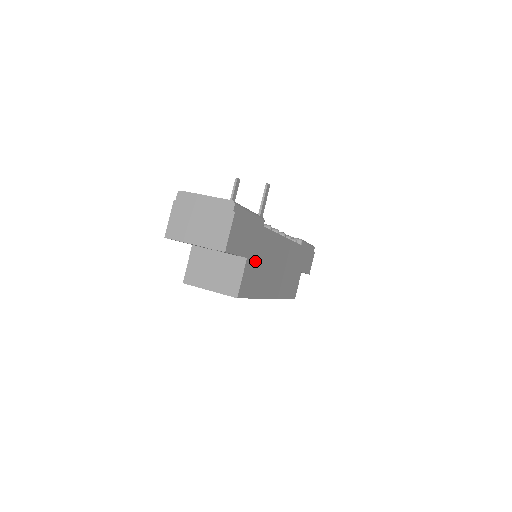
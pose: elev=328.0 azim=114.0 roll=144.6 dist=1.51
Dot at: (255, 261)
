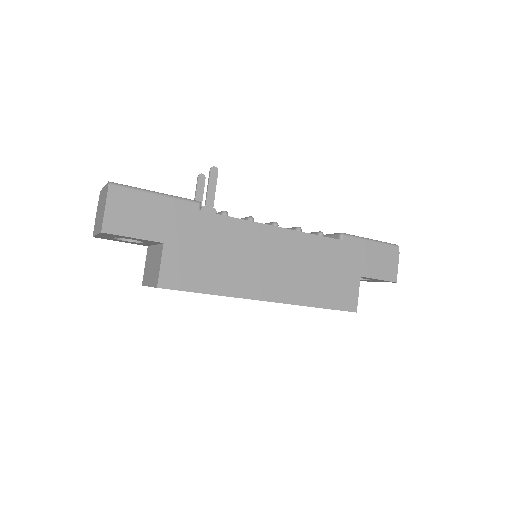
Dot at: (190, 249)
